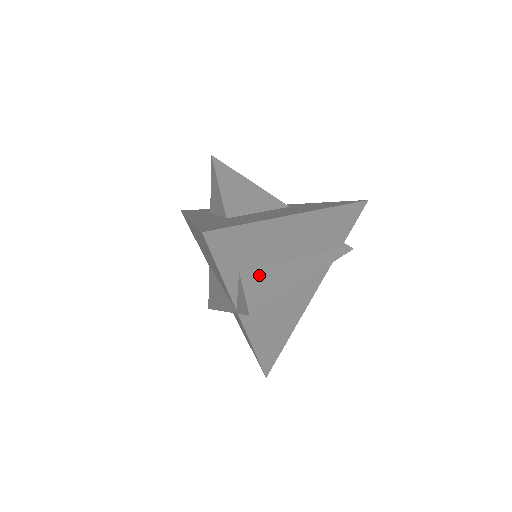
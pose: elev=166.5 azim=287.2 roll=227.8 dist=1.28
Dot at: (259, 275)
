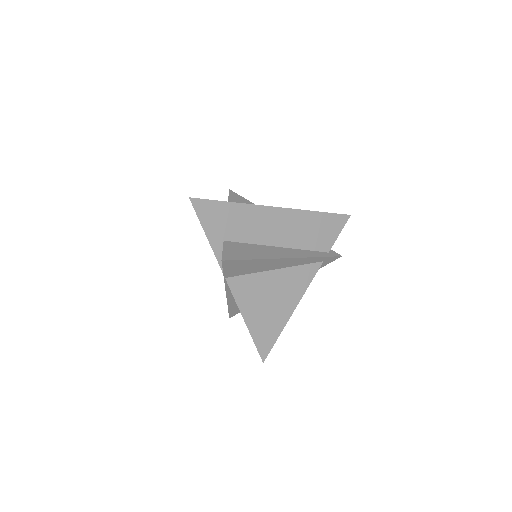
Dot at: (240, 246)
